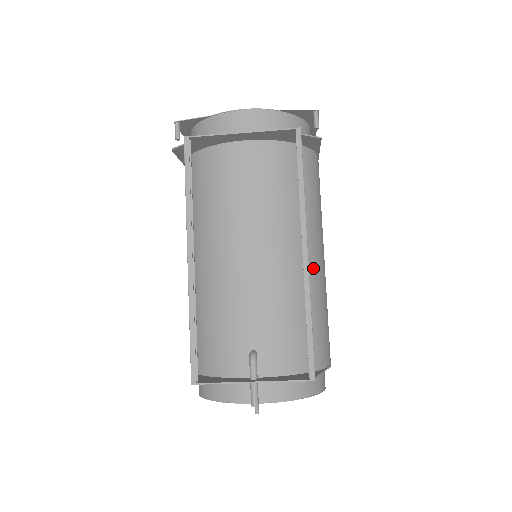
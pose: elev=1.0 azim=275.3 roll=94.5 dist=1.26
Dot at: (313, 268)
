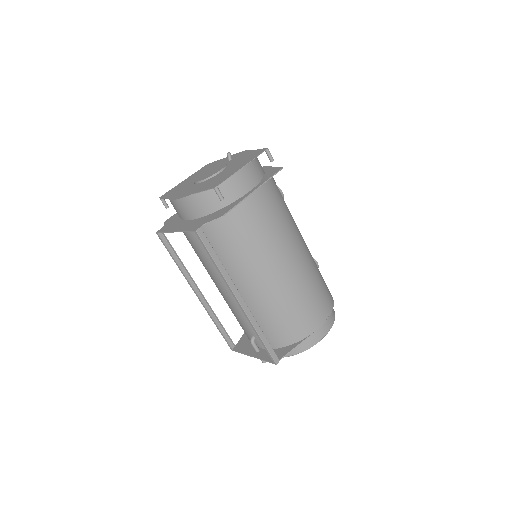
Dot at: (270, 287)
